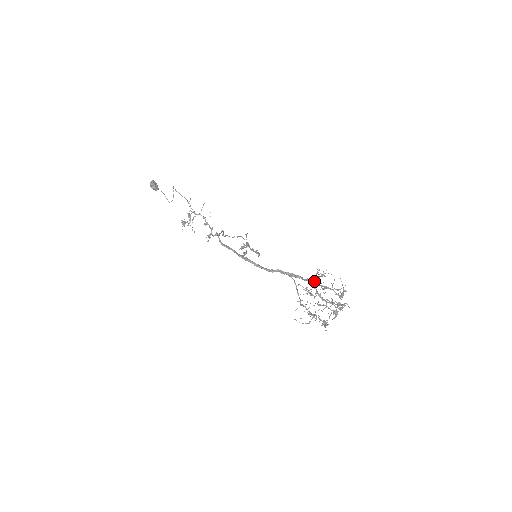
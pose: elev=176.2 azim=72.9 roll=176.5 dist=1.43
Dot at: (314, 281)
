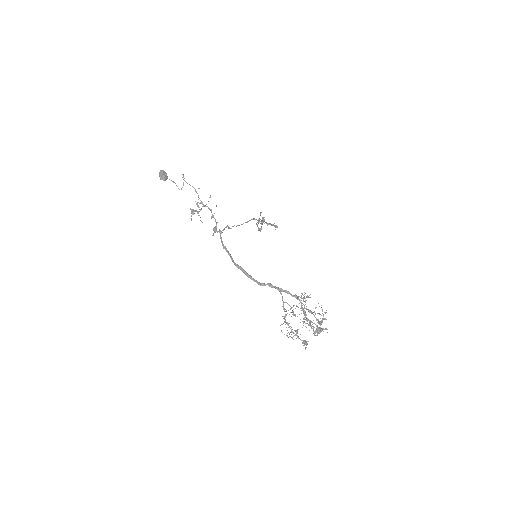
Dot at: occluded
